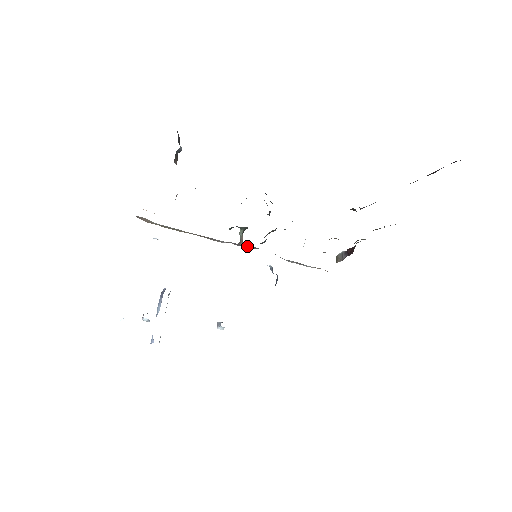
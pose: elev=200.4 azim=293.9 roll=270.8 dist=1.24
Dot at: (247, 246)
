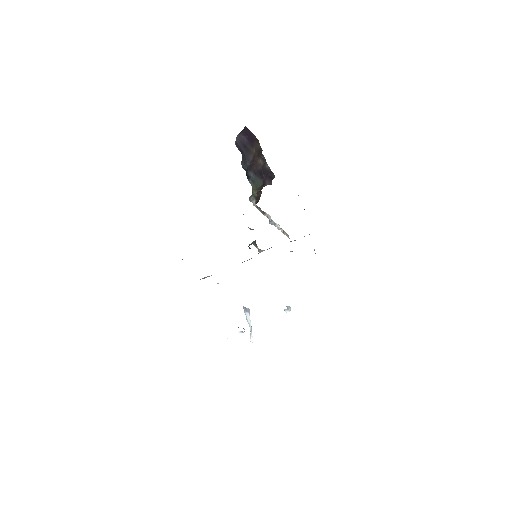
Dot at: occluded
